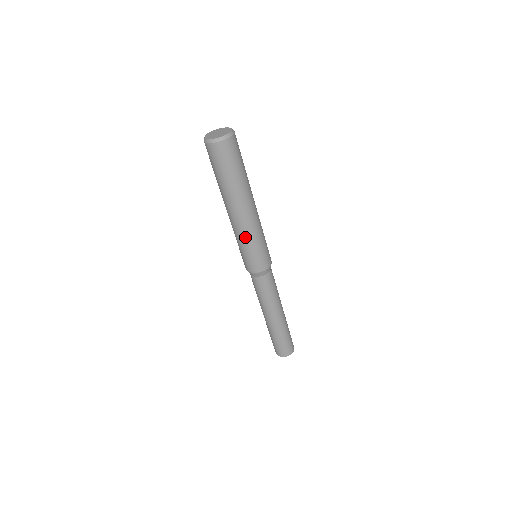
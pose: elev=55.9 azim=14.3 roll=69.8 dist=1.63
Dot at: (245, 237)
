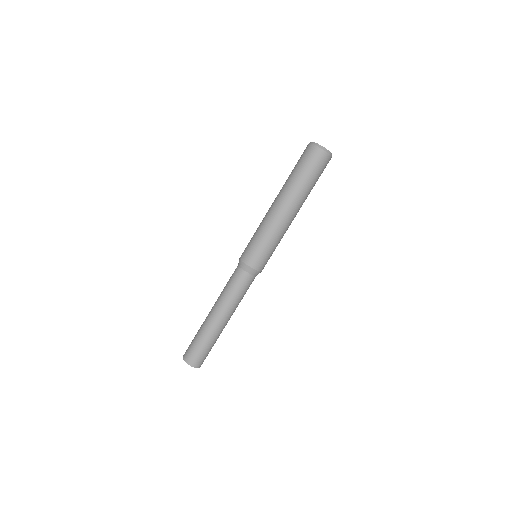
Dot at: (274, 232)
